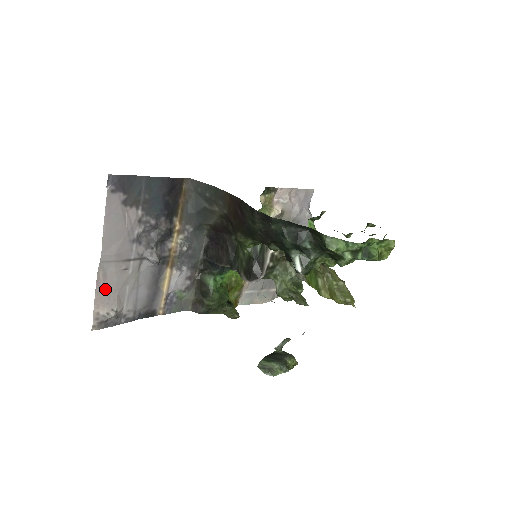
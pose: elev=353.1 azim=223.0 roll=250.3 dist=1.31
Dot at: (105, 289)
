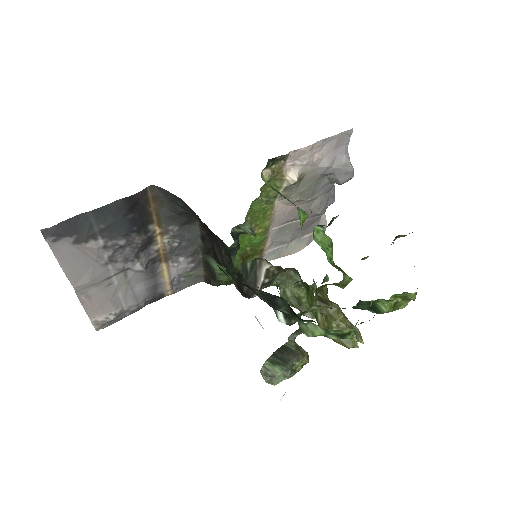
Dot at: (94, 304)
